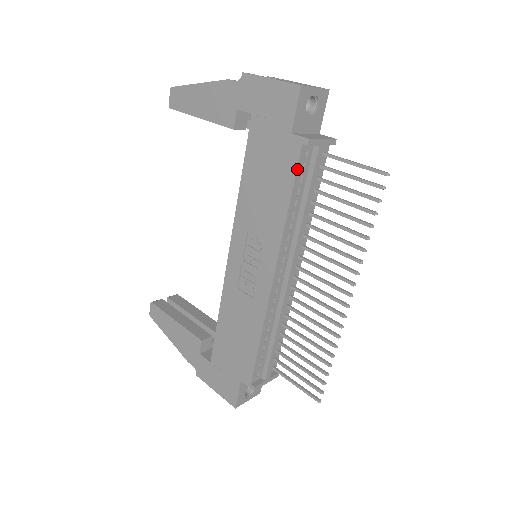
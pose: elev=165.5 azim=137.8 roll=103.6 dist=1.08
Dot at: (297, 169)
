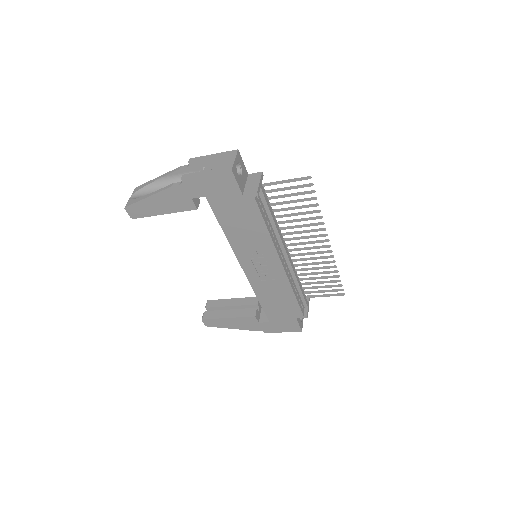
Dot at: (259, 209)
